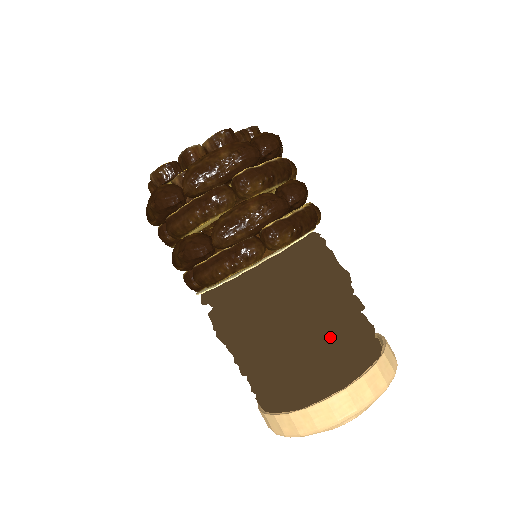
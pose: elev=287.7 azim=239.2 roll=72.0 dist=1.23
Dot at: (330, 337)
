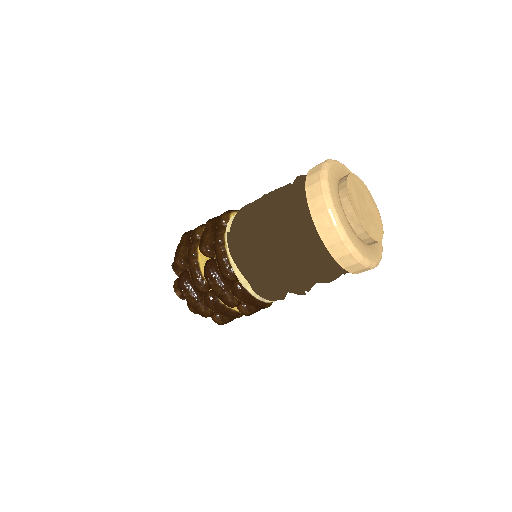
Dot at: (281, 192)
